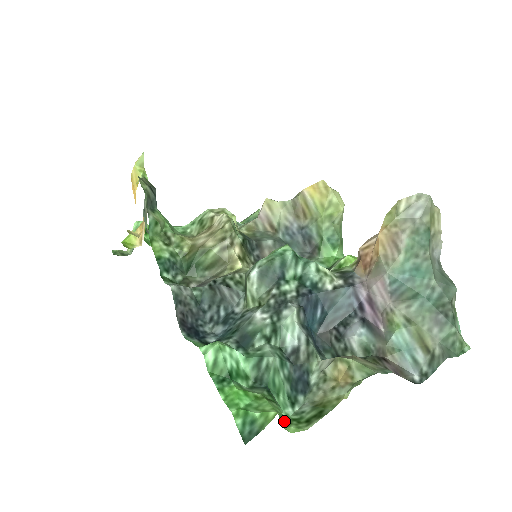
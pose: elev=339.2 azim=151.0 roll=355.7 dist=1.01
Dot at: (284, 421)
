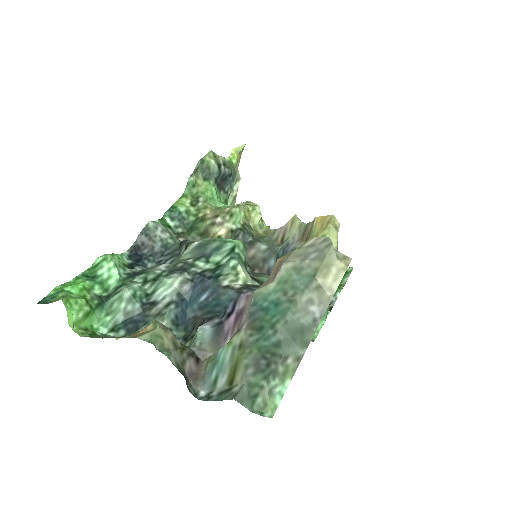
Dot at: (88, 328)
